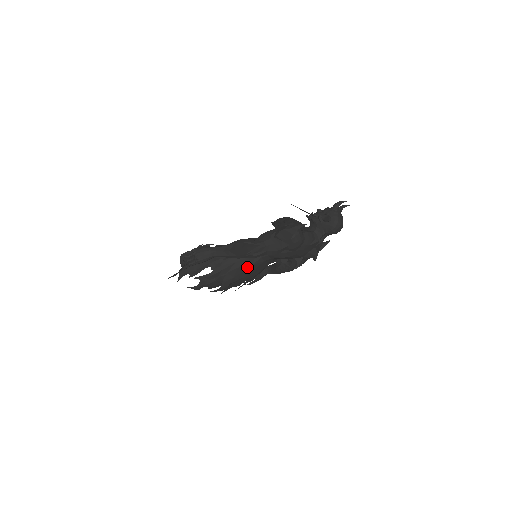
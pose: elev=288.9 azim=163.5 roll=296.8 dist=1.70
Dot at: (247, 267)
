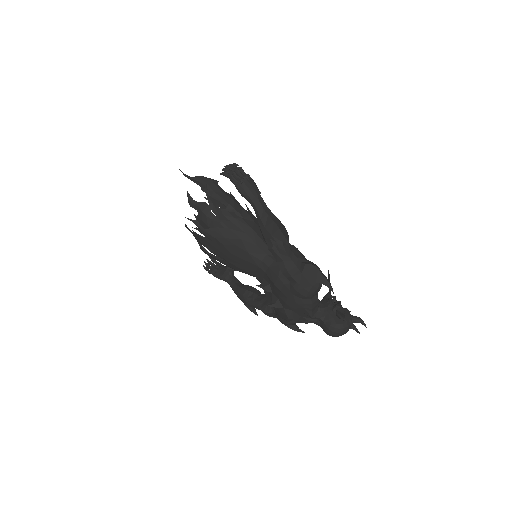
Dot at: (244, 249)
